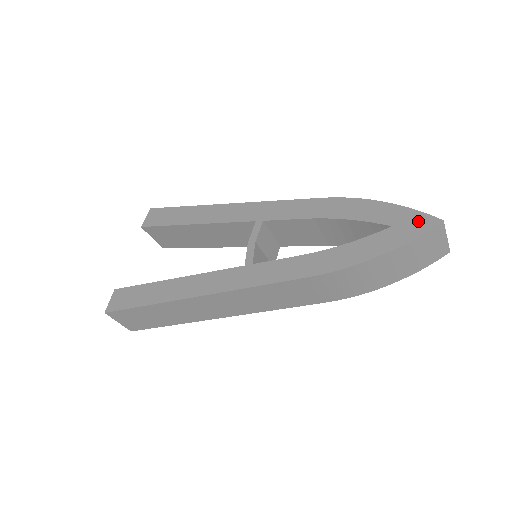
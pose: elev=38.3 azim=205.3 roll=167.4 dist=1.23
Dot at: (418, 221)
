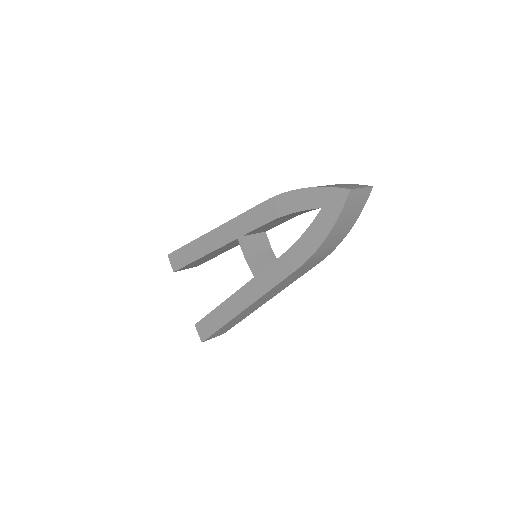
Dot at: (335, 197)
